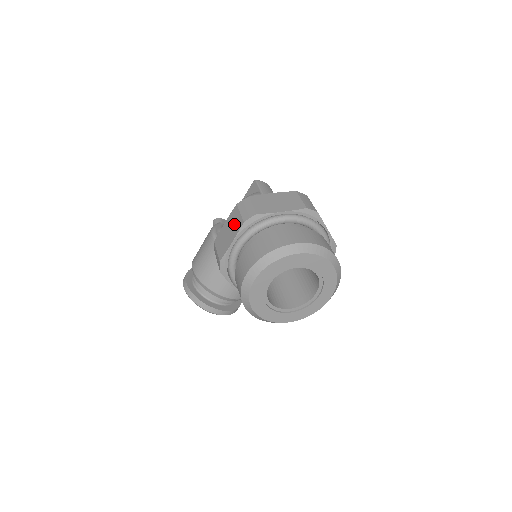
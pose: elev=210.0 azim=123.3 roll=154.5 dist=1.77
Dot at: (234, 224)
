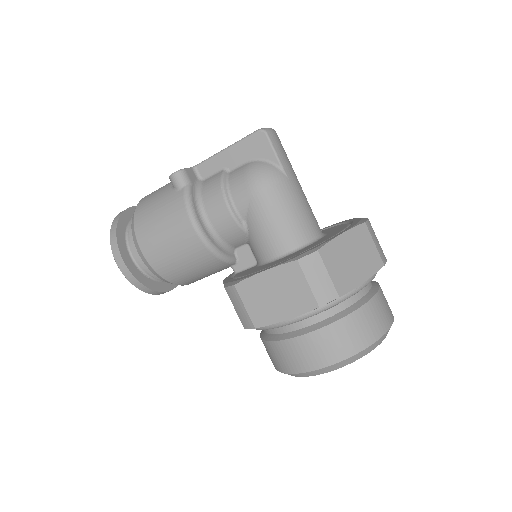
Dot at: (293, 293)
